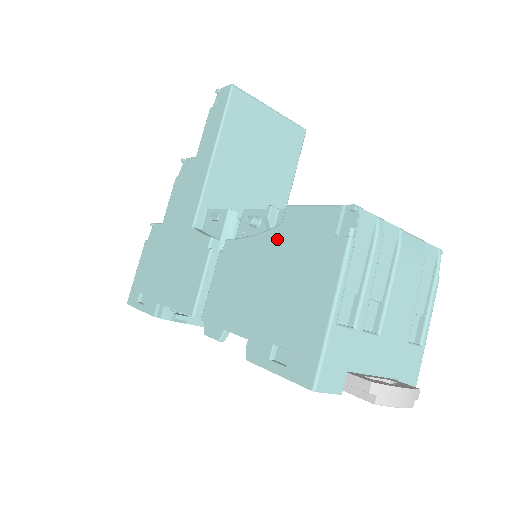
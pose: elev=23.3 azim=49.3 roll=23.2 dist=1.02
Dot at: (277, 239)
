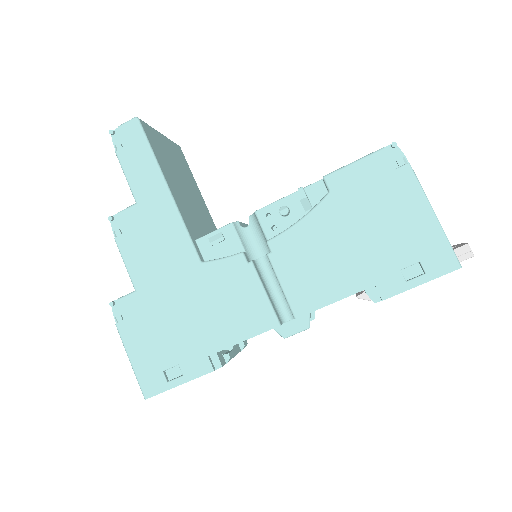
Dot at: (336, 204)
